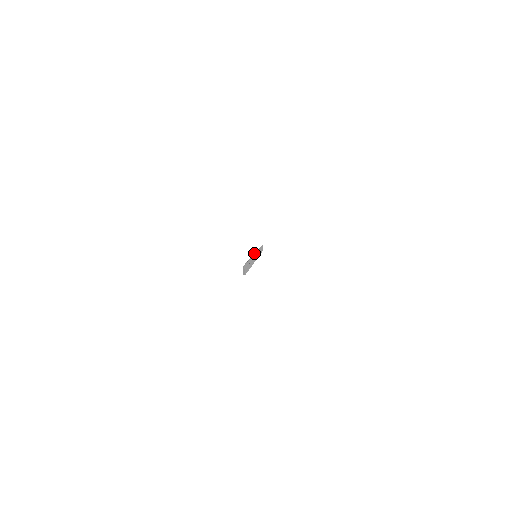
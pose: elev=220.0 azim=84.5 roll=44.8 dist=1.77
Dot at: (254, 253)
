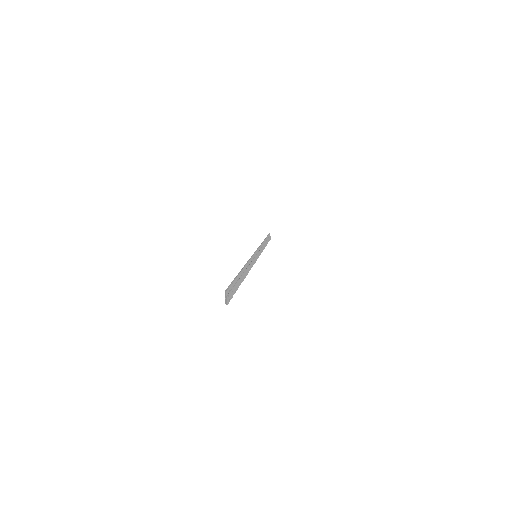
Dot at: occluded
